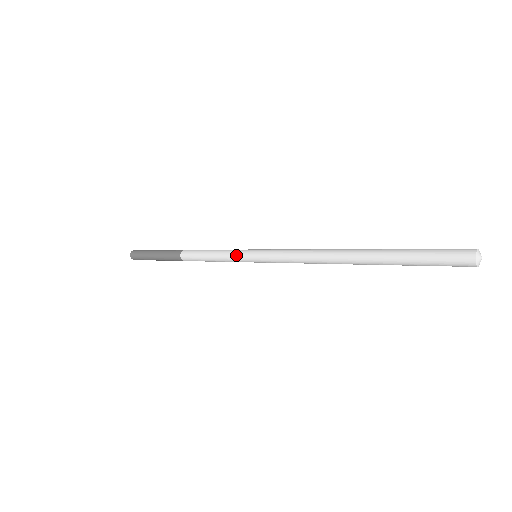
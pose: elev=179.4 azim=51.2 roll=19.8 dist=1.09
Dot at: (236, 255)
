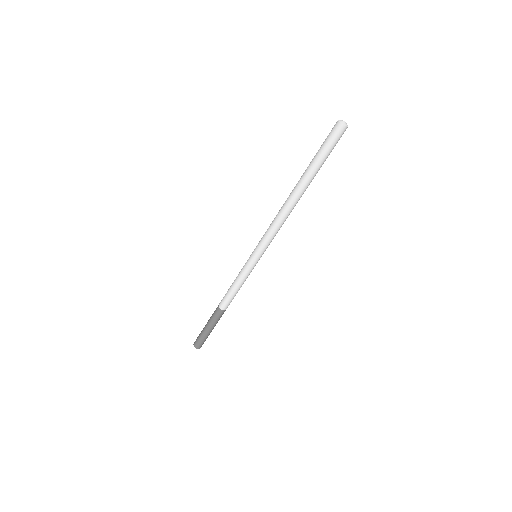
Dot at: (245, 266)
